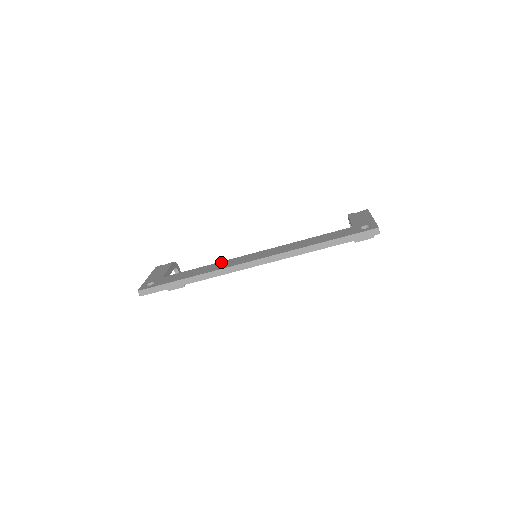
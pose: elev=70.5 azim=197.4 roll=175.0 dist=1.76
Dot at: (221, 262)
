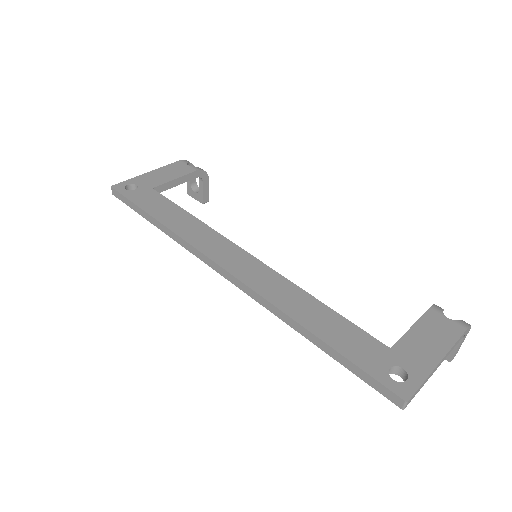
Dot at: (209, 229)
